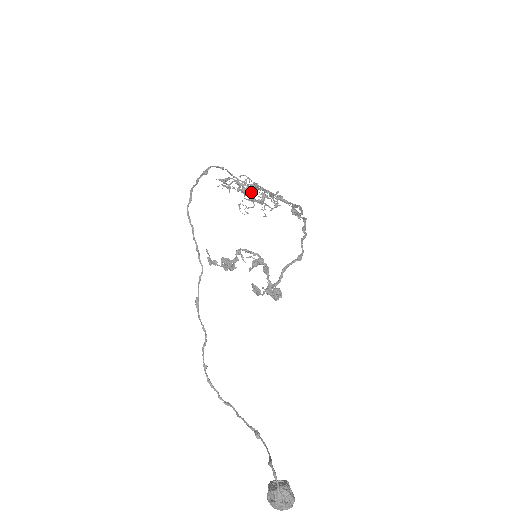
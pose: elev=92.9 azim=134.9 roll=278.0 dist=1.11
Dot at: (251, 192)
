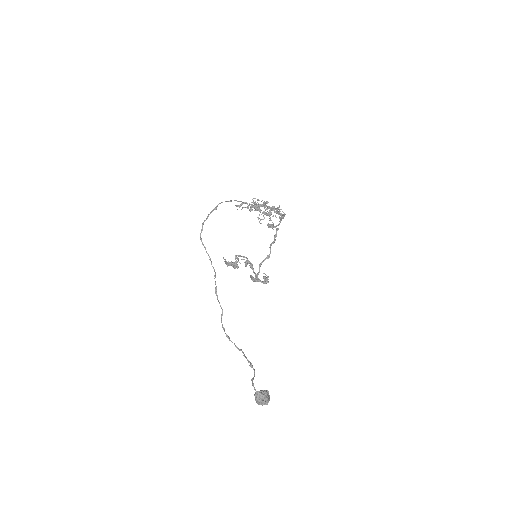
Dot at: (260, 209)
